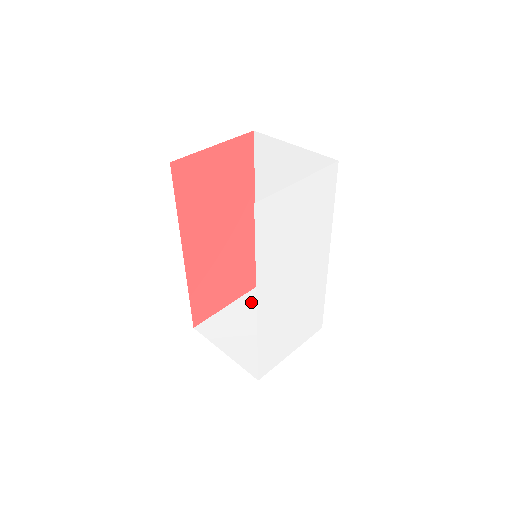
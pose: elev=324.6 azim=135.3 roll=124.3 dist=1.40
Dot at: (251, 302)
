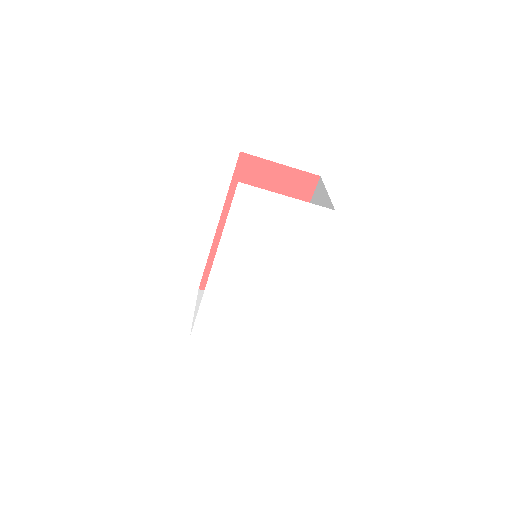
Dot at: occluded
